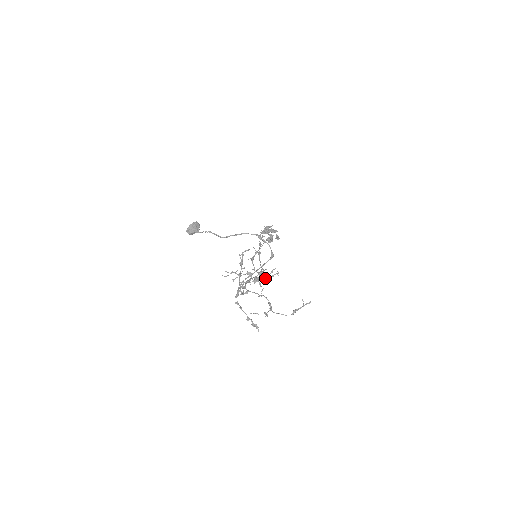
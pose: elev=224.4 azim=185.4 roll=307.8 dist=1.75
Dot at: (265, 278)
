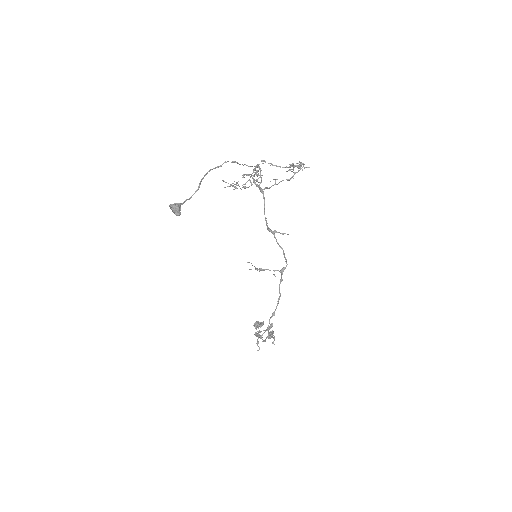
Dot at: (256, 171)
